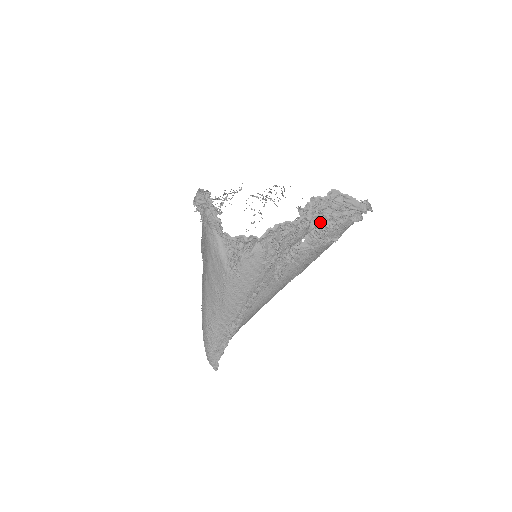
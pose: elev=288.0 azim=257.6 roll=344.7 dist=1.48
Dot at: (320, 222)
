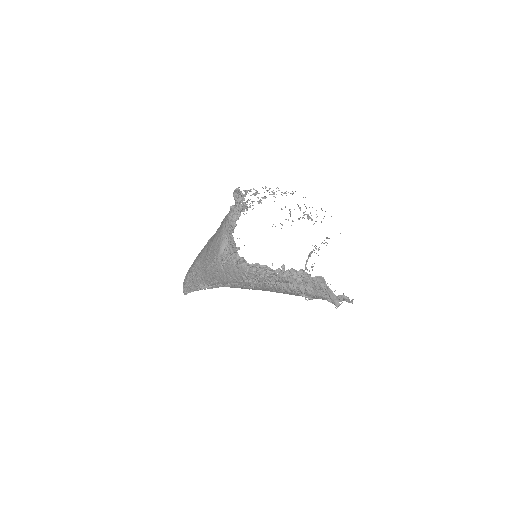
Dot at: (301, 284)
